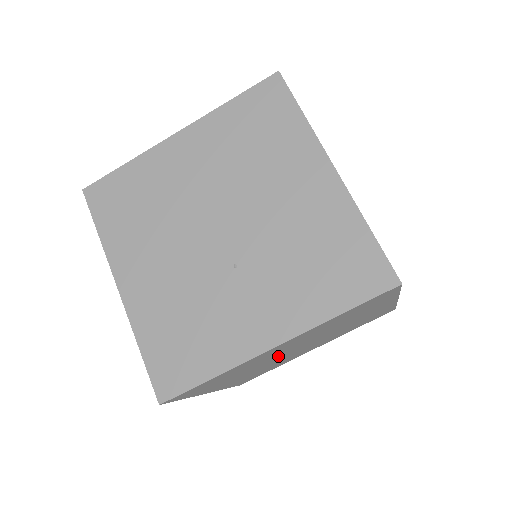
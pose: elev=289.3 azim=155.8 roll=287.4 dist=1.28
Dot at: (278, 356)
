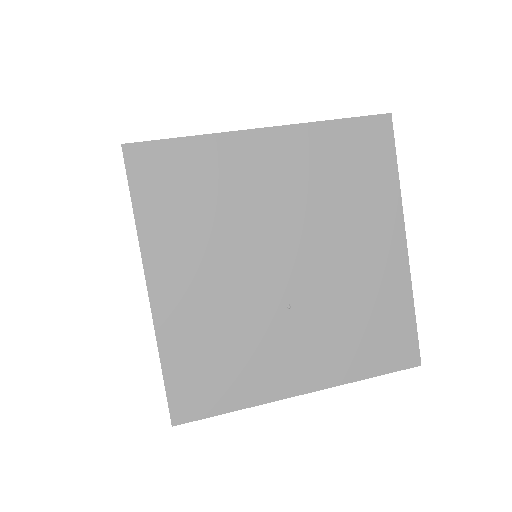
Dot at: occluded
